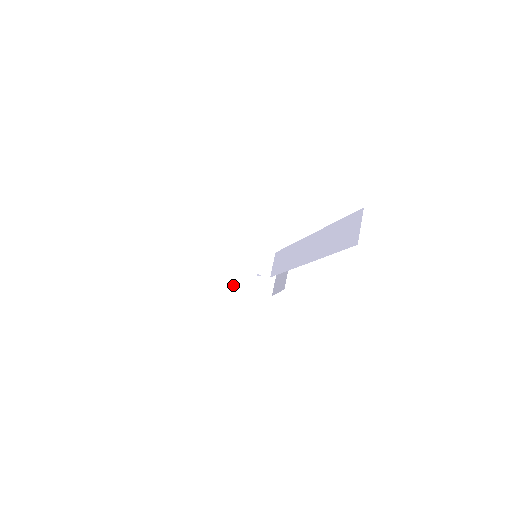
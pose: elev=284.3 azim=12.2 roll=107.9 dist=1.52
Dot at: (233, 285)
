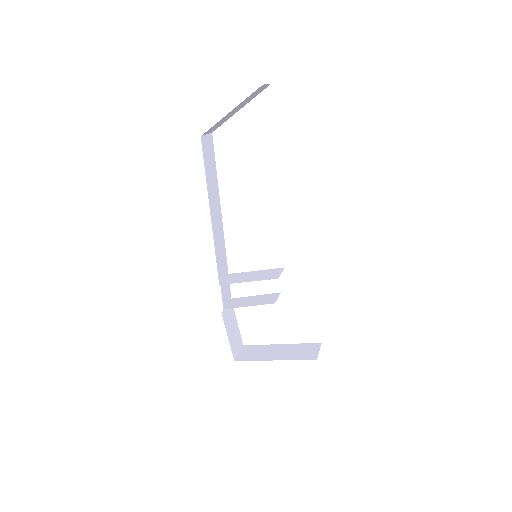
Dot at: (270, 360)
